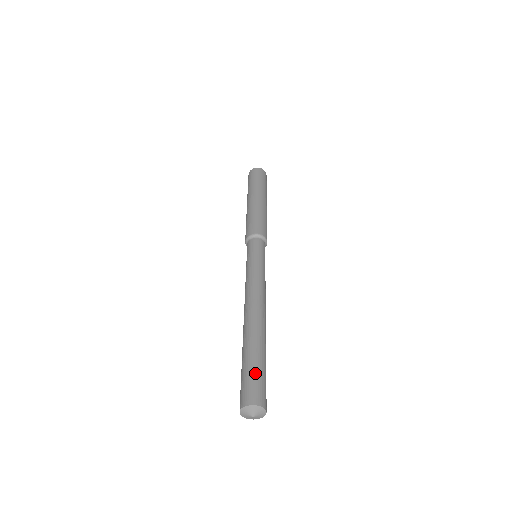
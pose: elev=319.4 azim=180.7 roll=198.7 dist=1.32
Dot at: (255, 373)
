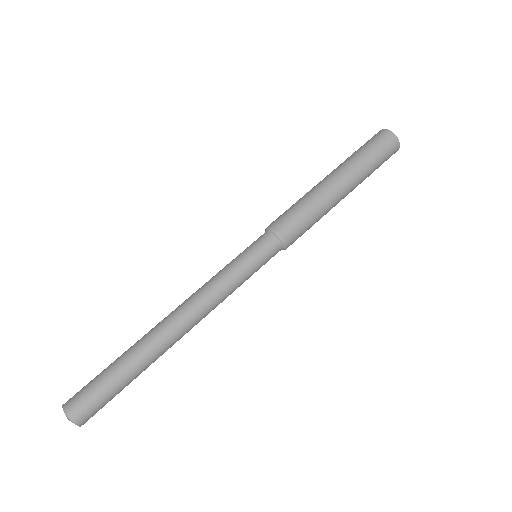
Dot at: (103, 392)
